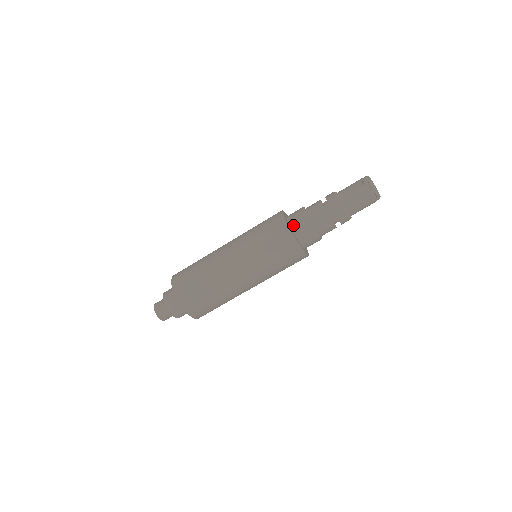
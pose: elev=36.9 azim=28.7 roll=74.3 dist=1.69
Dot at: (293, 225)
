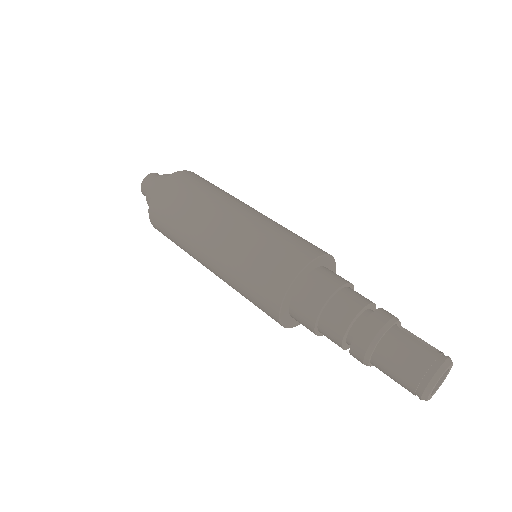
Dot at: (322, 269)
